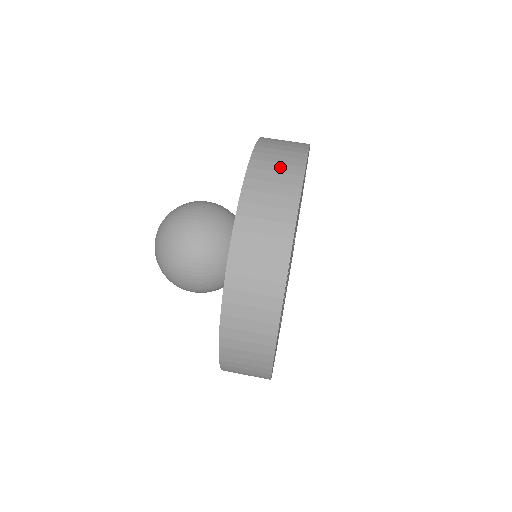
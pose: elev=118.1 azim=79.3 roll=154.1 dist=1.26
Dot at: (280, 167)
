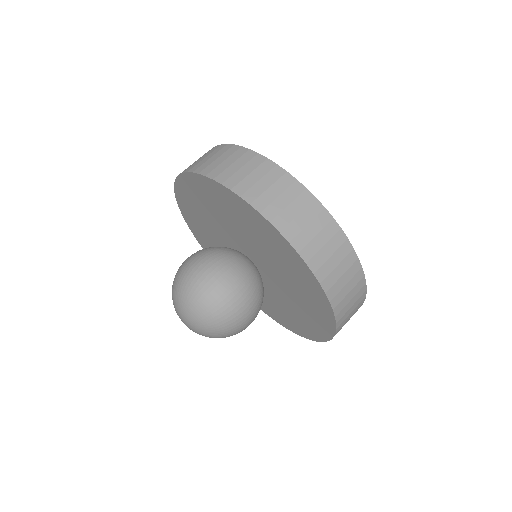
Dot at: (275, 189)
